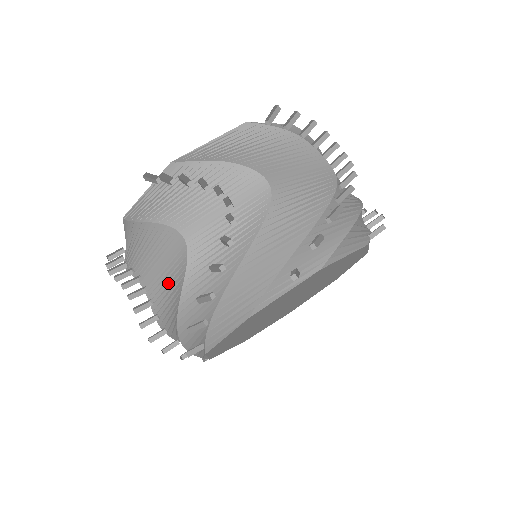
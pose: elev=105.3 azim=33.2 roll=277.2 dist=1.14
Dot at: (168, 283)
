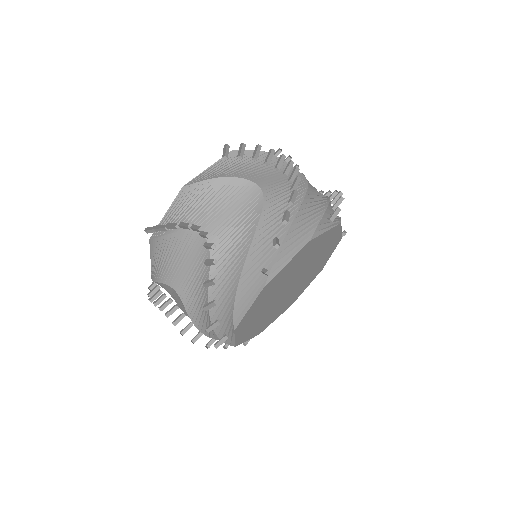
Dot at: (238, 223)
